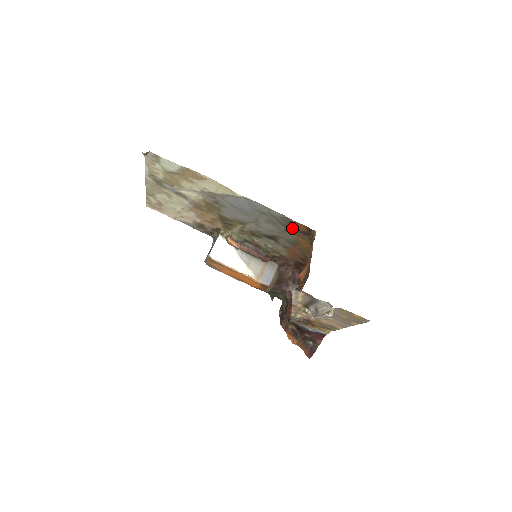
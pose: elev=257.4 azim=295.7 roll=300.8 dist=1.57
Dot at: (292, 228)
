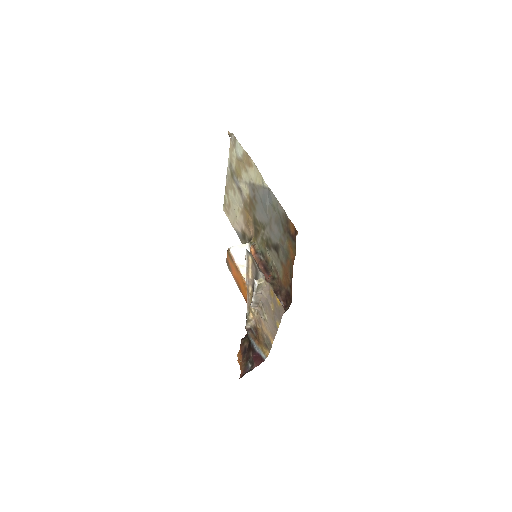
Dot at: (287, 230)
